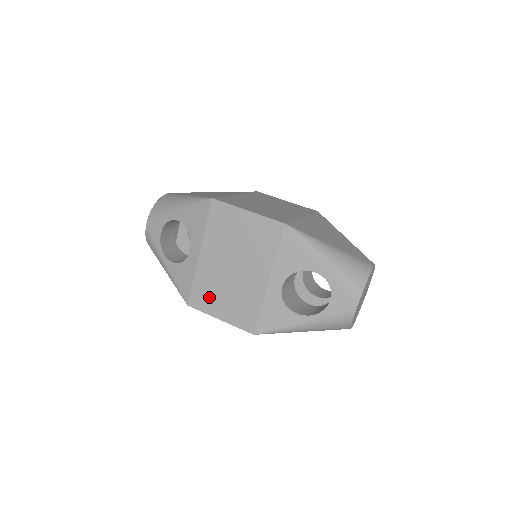
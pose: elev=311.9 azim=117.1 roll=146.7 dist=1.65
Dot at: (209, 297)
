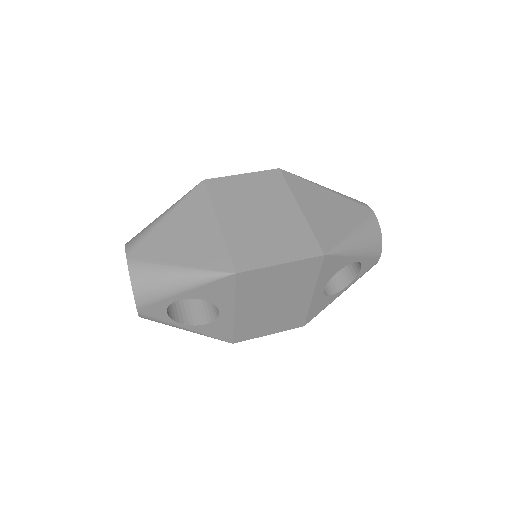
Dot at: (254, 329)
